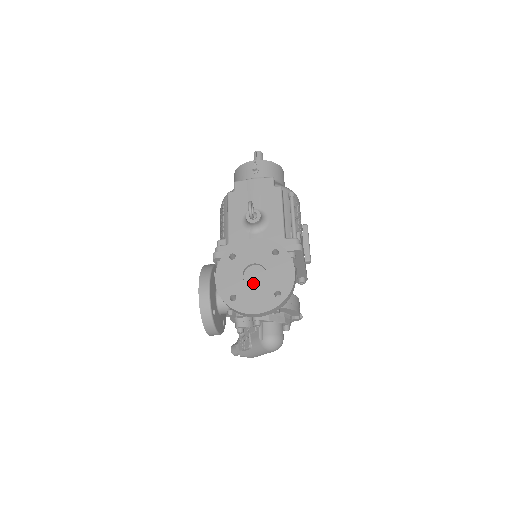
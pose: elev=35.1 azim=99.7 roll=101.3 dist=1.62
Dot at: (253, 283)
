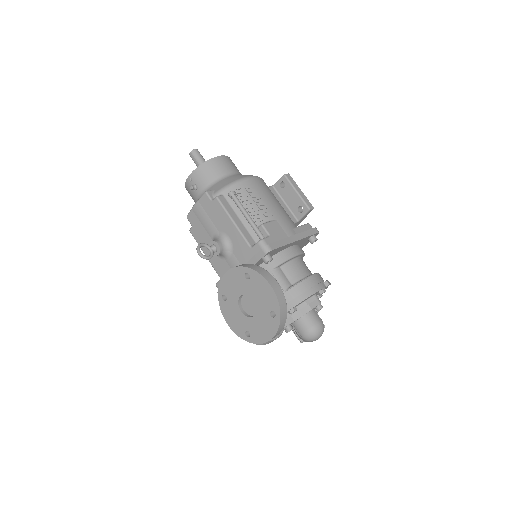
Dot at: (253, 312)
